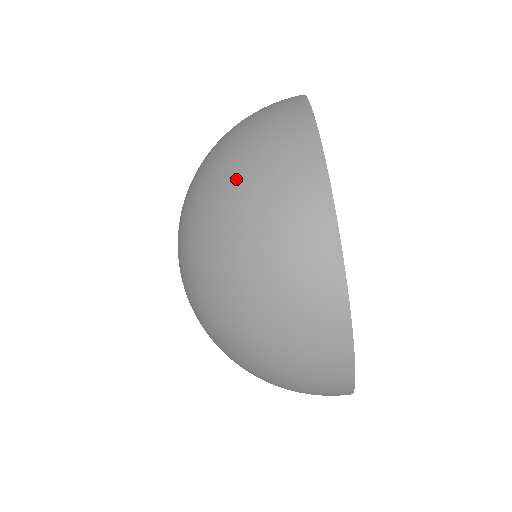
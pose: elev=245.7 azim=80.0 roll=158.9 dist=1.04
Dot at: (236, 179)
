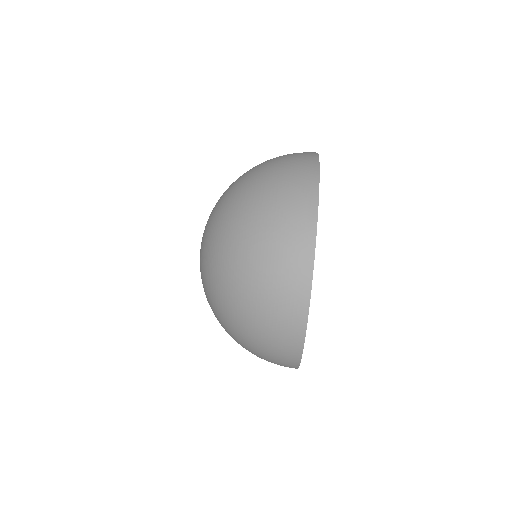
Dot at: occluded
